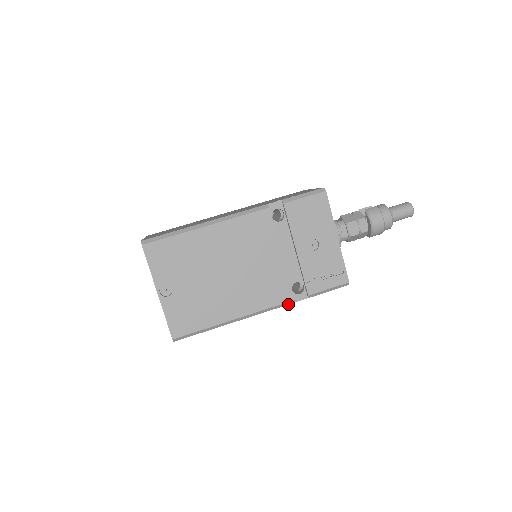
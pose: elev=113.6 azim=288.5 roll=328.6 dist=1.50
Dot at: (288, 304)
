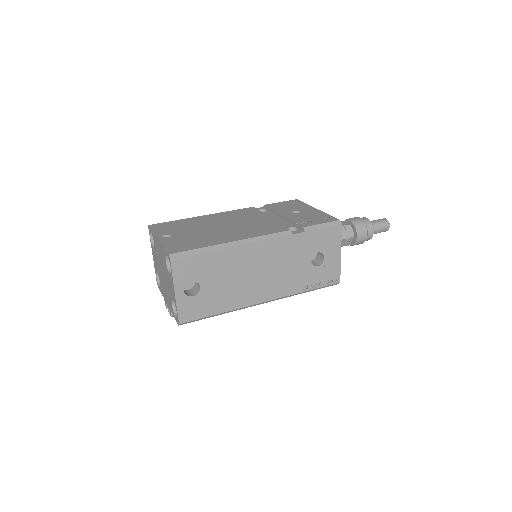
Dot at: (286, 235)
